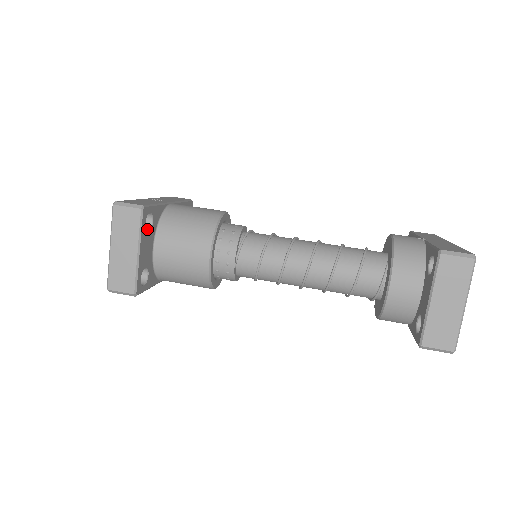
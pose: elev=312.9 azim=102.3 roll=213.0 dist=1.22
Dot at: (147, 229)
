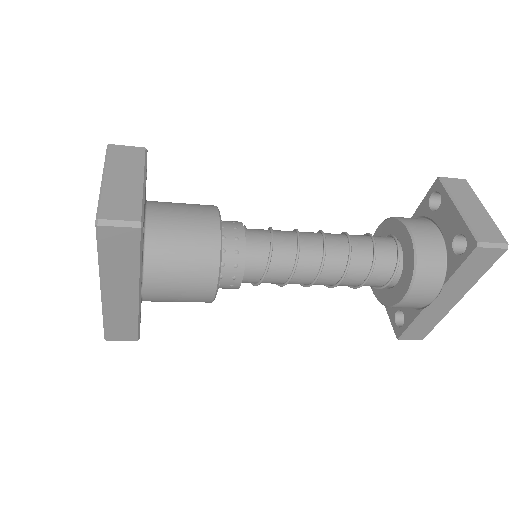
Dot at: occluded
